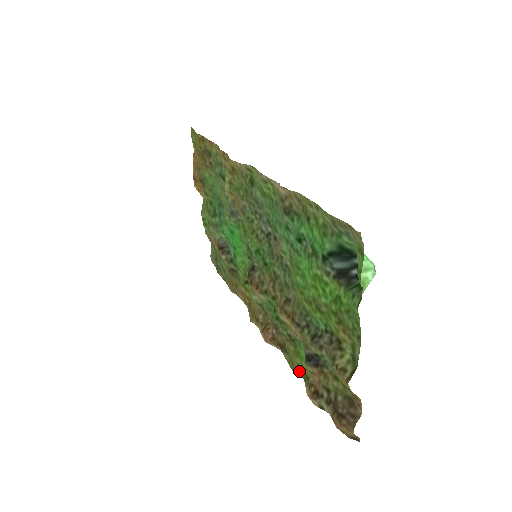
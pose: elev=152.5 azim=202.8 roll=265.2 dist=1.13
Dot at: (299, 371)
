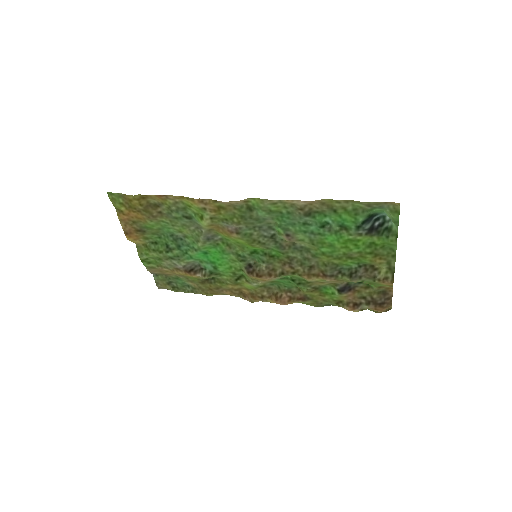
Dot at: (325, 304)
